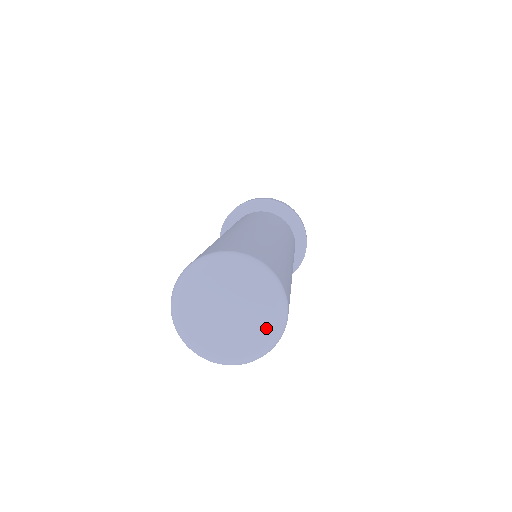
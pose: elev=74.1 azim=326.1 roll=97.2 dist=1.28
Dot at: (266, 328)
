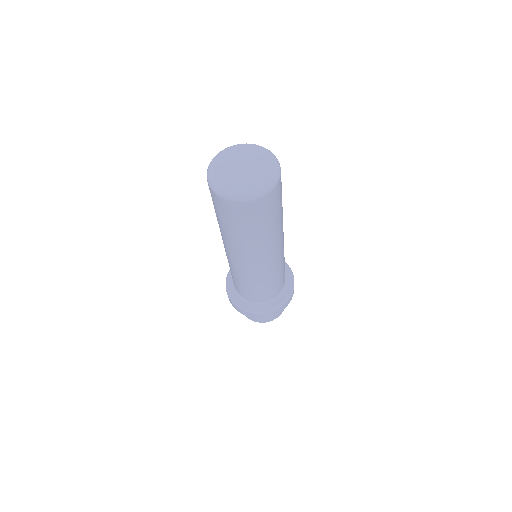
Dot at: (268, 171)
